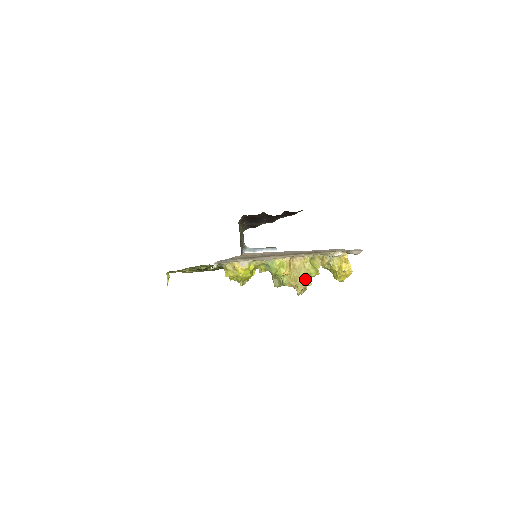
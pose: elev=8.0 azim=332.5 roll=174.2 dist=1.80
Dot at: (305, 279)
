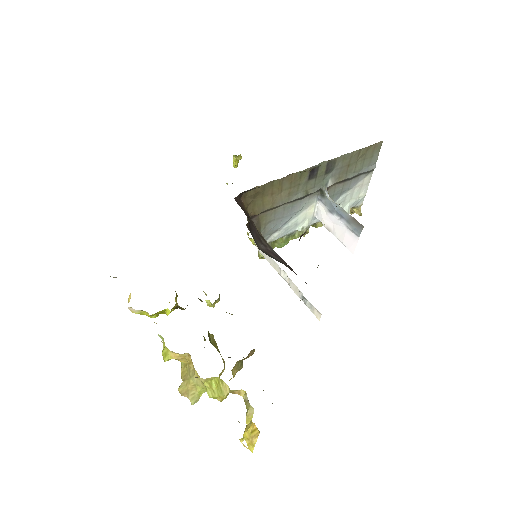
Dot at: (191, 390)
